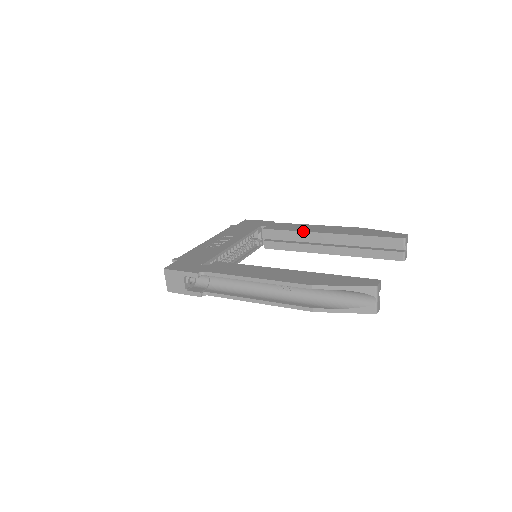
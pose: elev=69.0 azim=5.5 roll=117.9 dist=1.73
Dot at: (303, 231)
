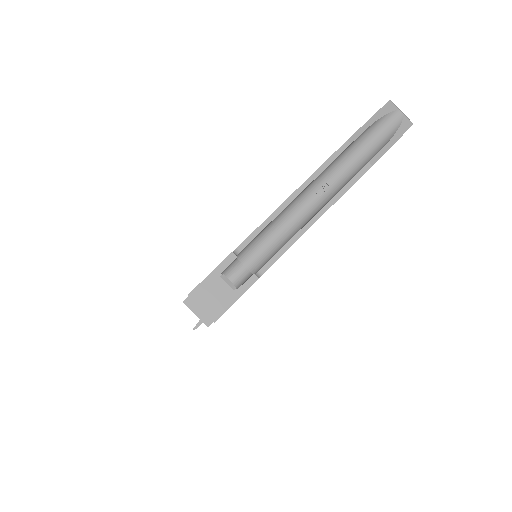
Dot at: occluded
